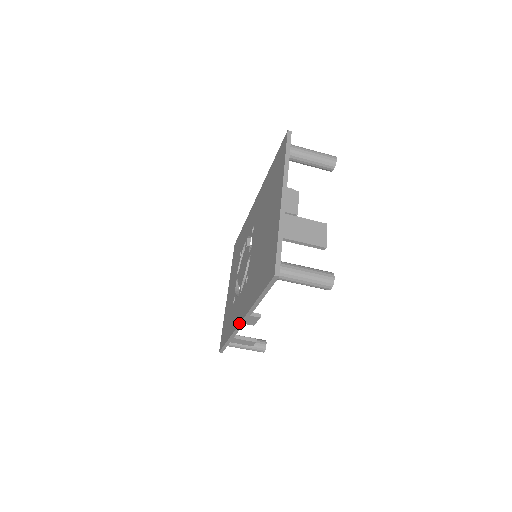
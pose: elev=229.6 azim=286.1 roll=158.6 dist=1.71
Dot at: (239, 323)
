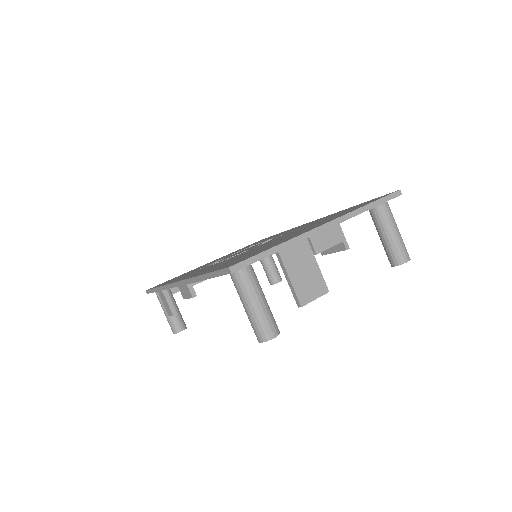
Dot at: occluded
